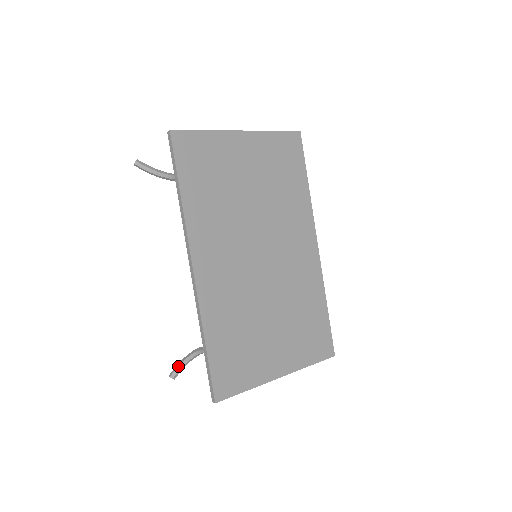
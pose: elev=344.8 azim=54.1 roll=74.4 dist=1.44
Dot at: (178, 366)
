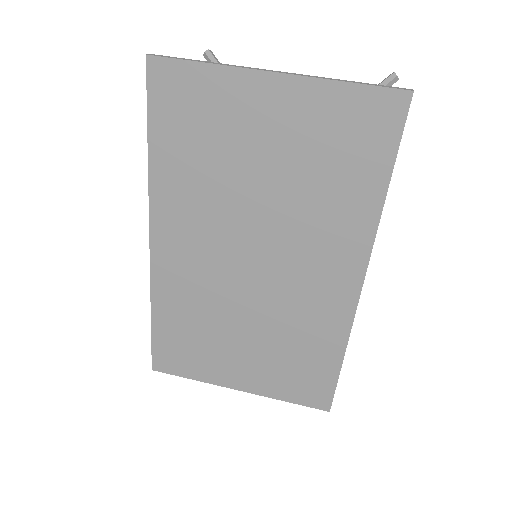
Dot at: occluded
